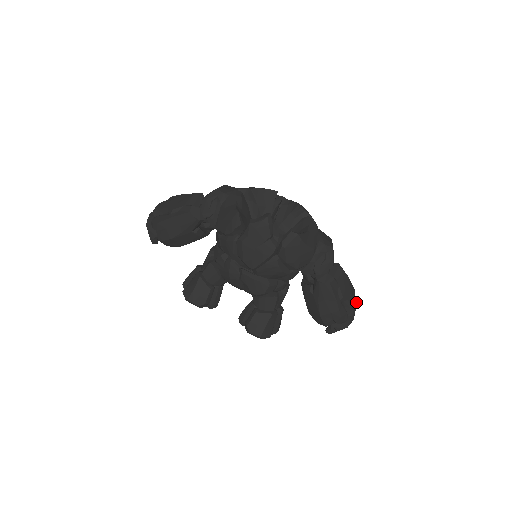
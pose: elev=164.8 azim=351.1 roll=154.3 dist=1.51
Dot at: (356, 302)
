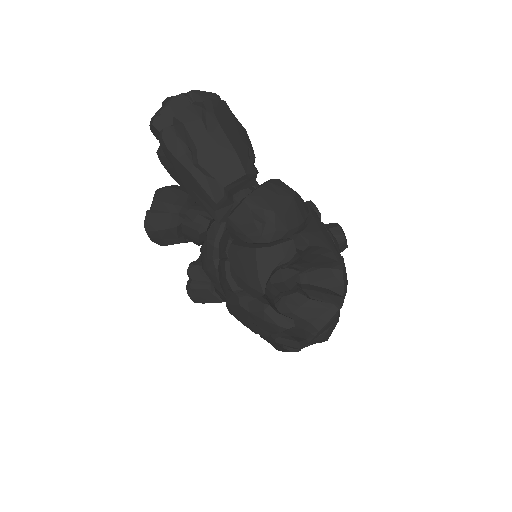
Dot at: occluded
